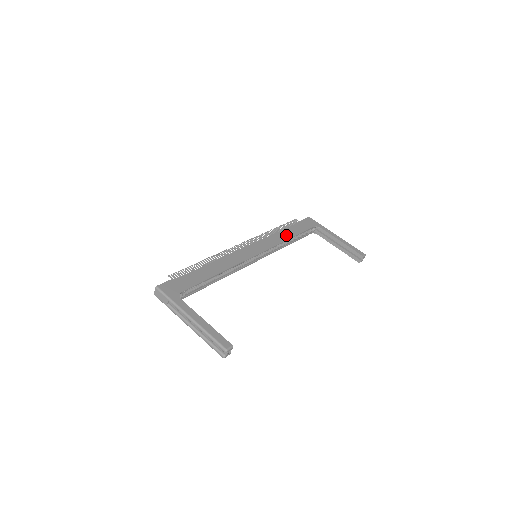
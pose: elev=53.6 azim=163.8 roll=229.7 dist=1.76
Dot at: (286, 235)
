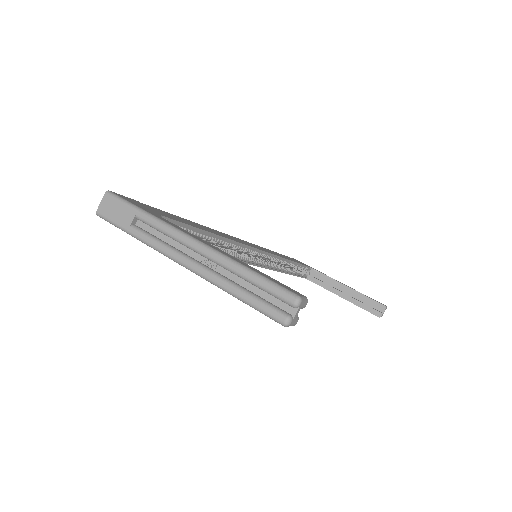
Dot at: occluded
